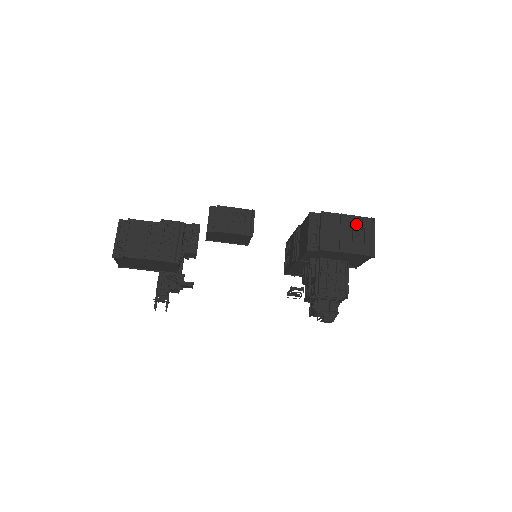
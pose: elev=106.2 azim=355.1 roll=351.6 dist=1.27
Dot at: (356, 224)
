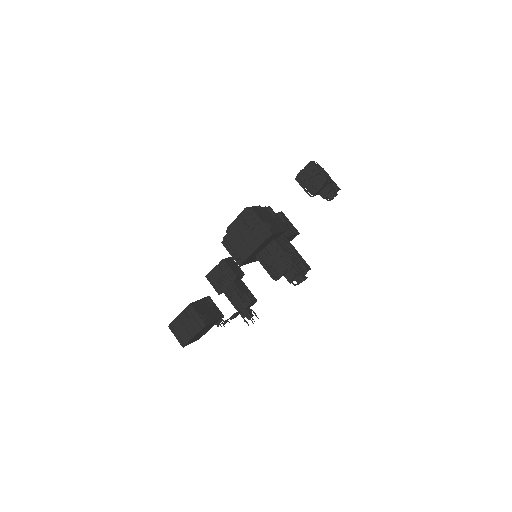
Dot at: (247, 223)
